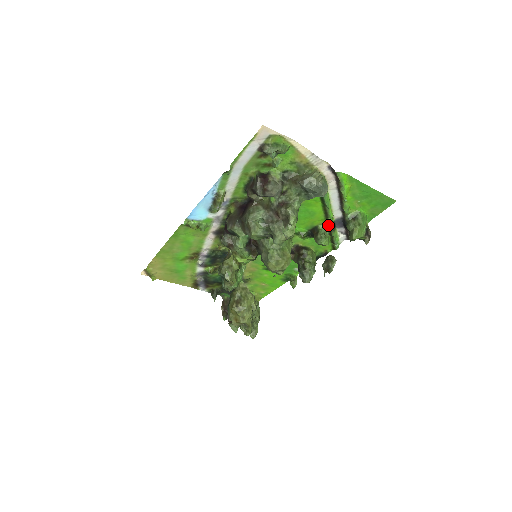
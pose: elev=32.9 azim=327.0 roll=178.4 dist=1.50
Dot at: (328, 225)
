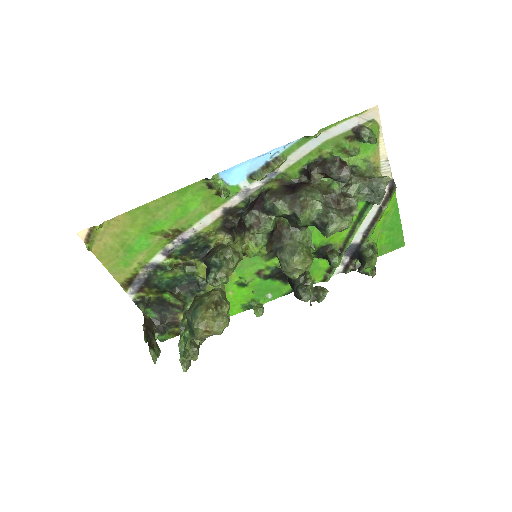
Dot at: (343, 247)
